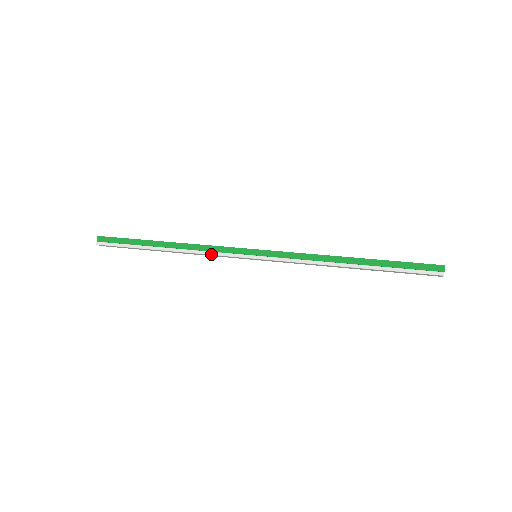
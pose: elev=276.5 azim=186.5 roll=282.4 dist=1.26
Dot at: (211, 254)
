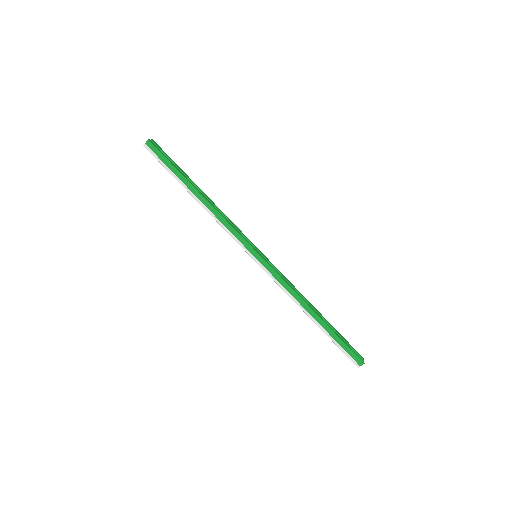
Dot at: (225, 230)
